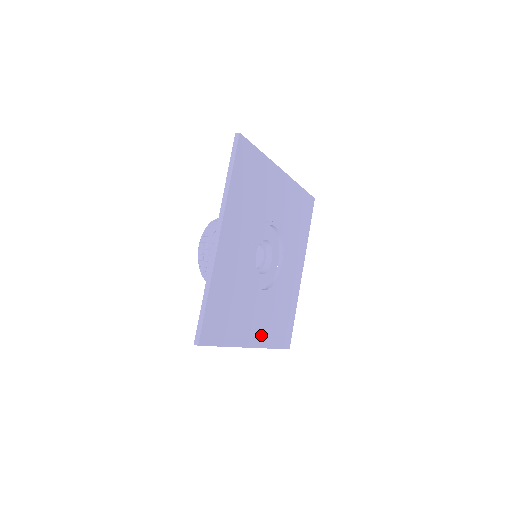
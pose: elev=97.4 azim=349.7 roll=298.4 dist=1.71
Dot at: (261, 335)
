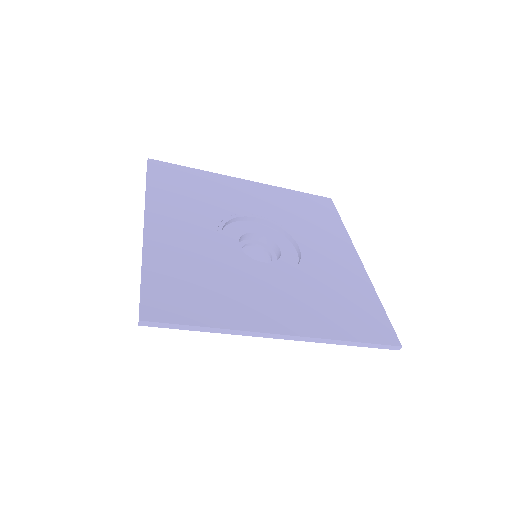
Dot at: (301, 322)
